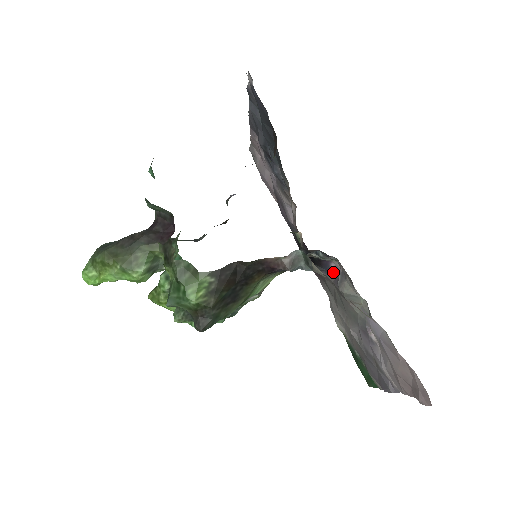
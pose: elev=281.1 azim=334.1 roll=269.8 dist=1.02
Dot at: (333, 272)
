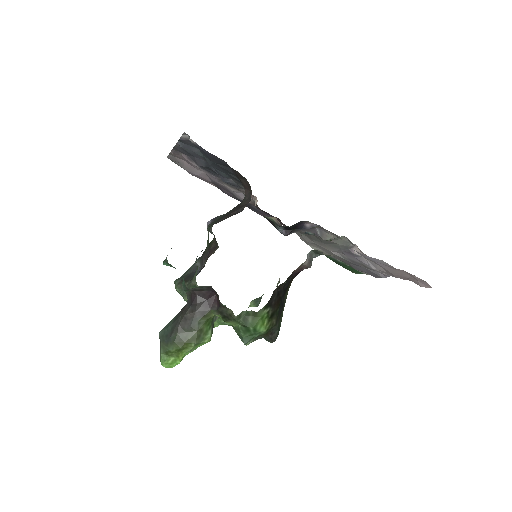
Dot at: (309, 228)
